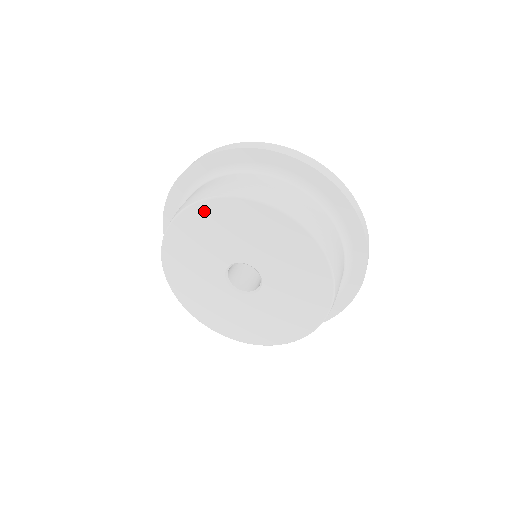
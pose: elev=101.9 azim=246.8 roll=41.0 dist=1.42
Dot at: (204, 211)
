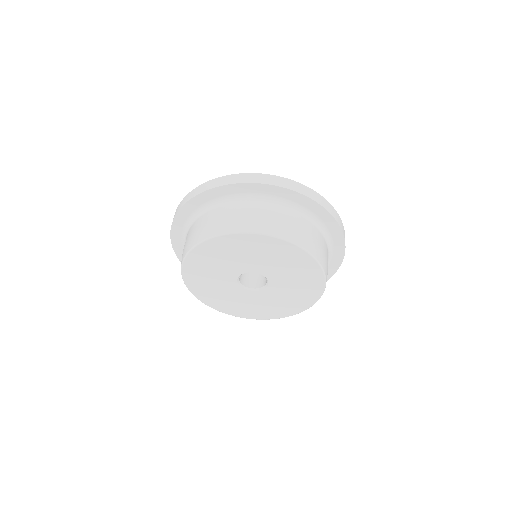
Dot at: (205, 249)
